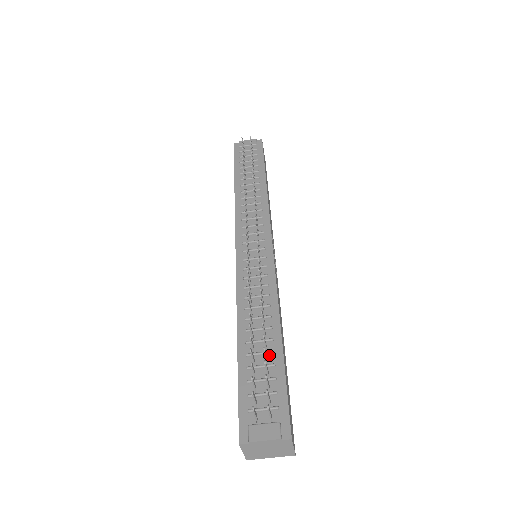
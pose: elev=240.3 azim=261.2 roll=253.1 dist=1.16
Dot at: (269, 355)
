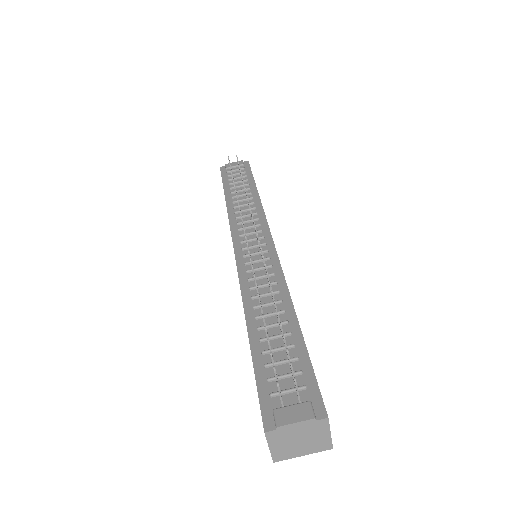
Dot at: (286, 337)
